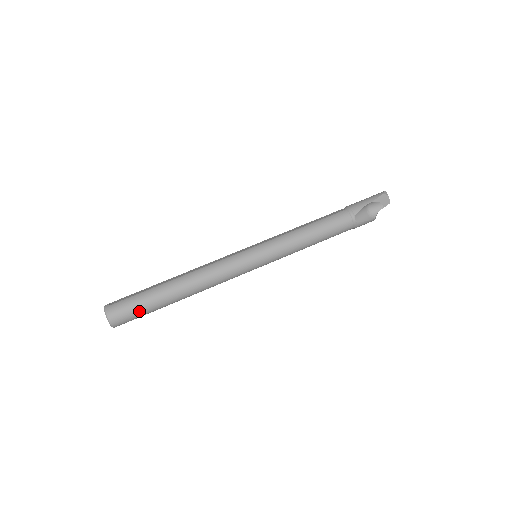
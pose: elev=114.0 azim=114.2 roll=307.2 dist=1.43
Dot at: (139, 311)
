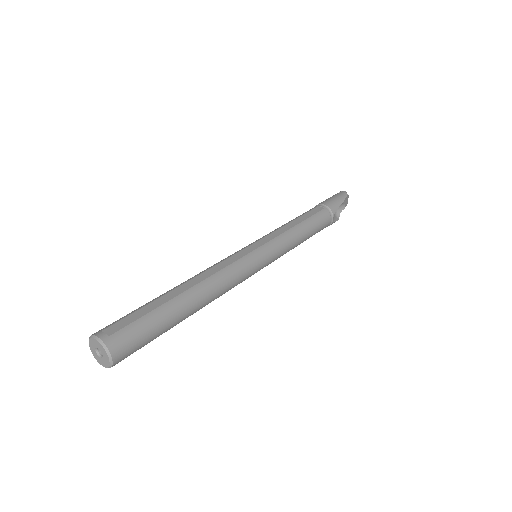
Dot at: (149, 340)
